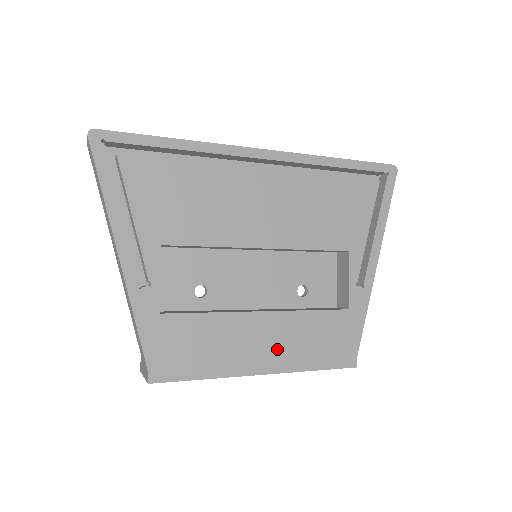
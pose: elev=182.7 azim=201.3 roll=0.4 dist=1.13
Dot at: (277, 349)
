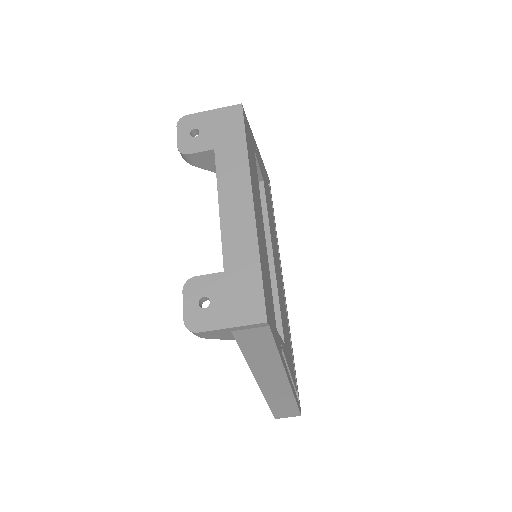
Dot at: (260, 229)
